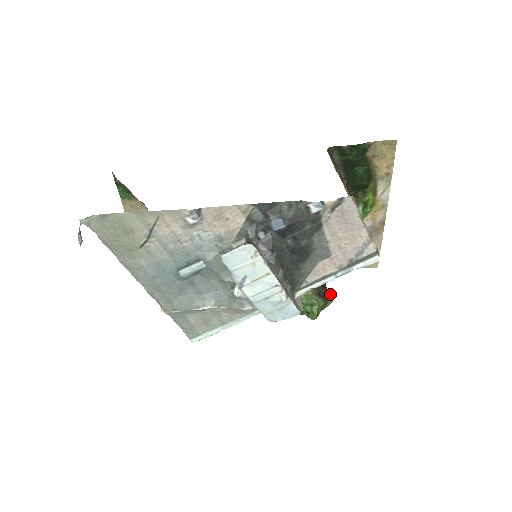
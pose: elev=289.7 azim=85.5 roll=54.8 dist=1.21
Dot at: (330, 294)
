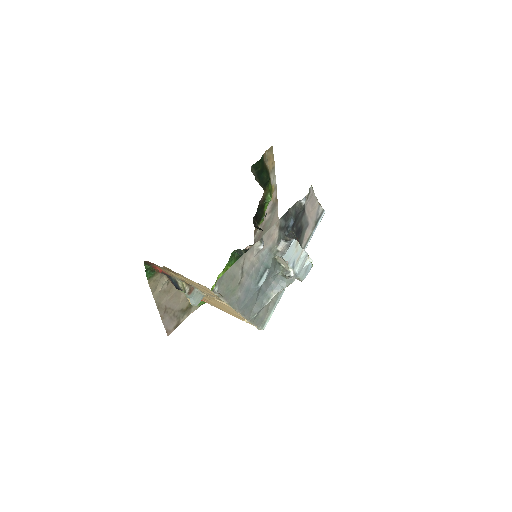
Dot at: occluded
